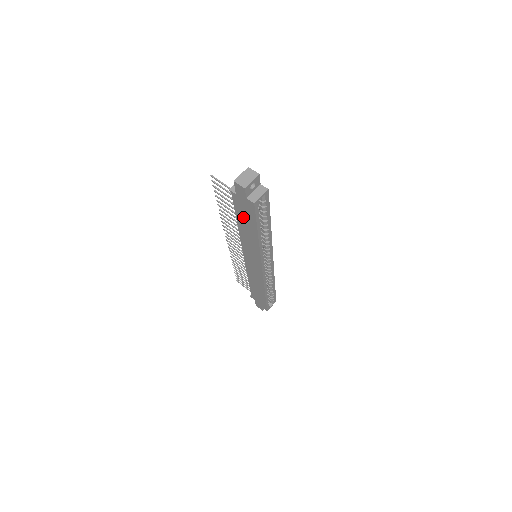
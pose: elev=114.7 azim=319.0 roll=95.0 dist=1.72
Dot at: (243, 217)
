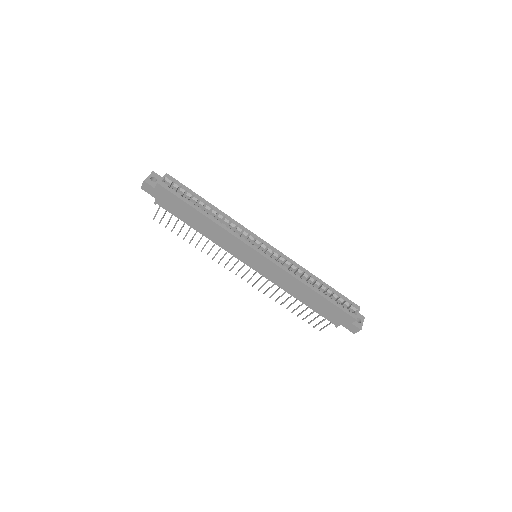
Dot at: (183, 214)
